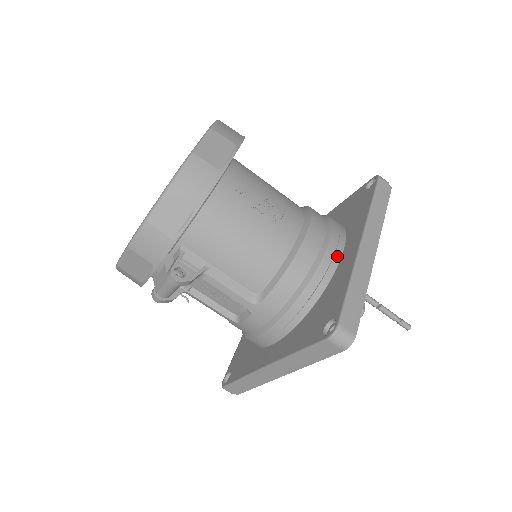
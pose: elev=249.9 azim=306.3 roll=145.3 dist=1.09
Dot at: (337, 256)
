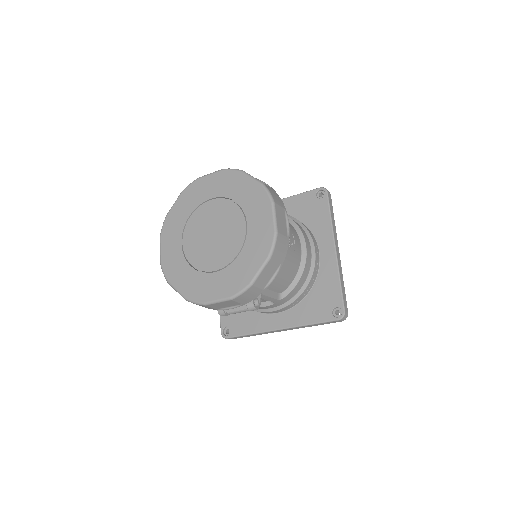
Dot at: (318, 257)
